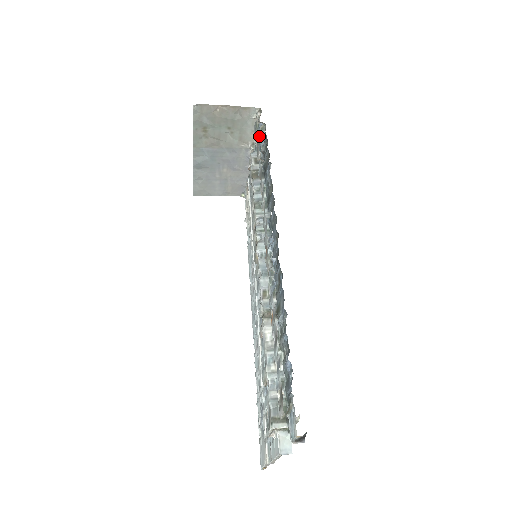
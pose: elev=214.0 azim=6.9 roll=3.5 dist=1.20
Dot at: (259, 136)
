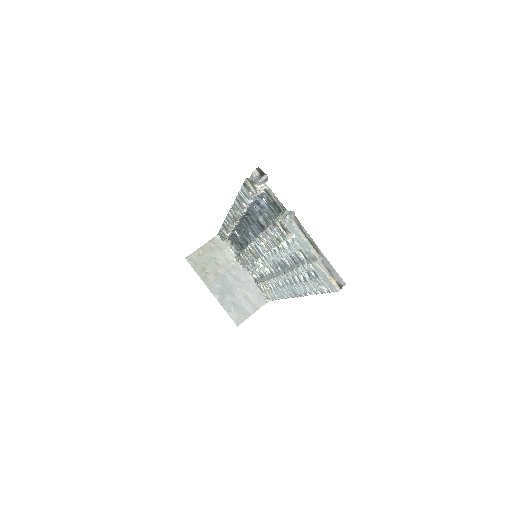
Dot at: (232, 247)
